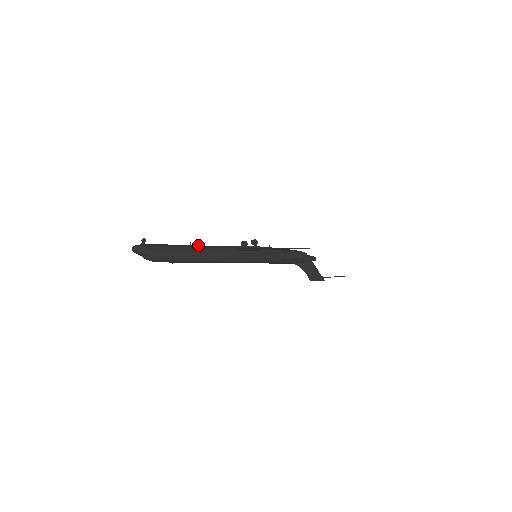
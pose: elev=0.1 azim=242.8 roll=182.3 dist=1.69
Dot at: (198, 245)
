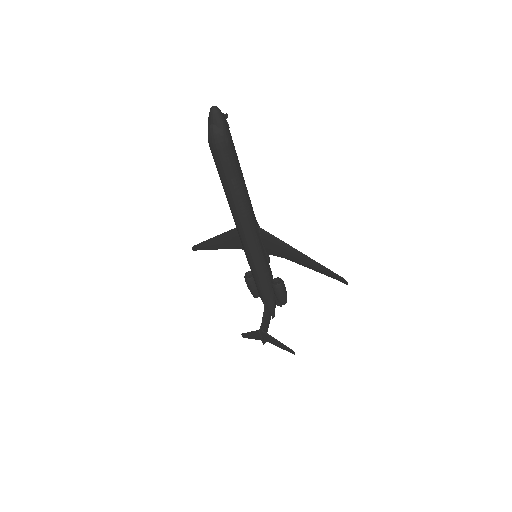
Dot at: occluded
